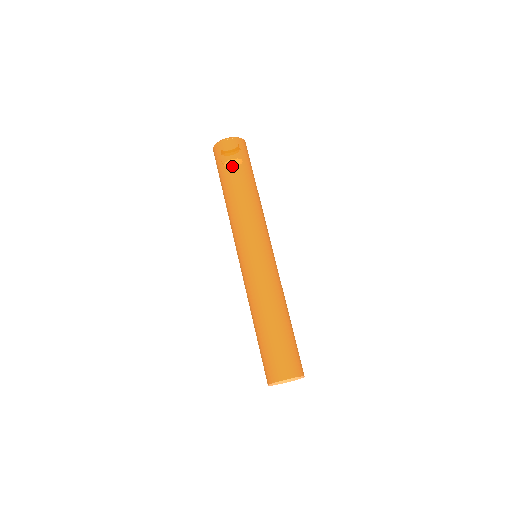
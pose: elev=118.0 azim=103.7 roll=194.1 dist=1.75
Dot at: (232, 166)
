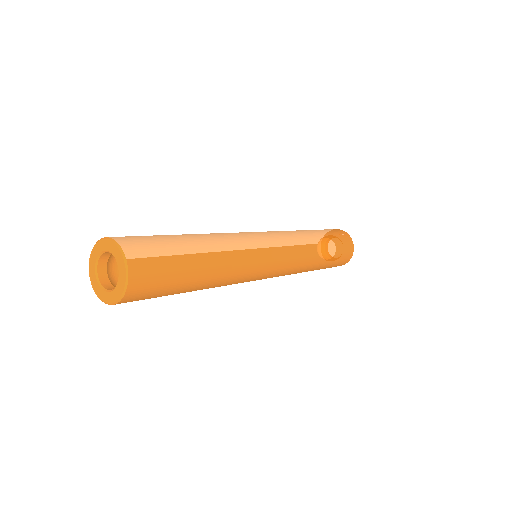
Dot at: occluded
